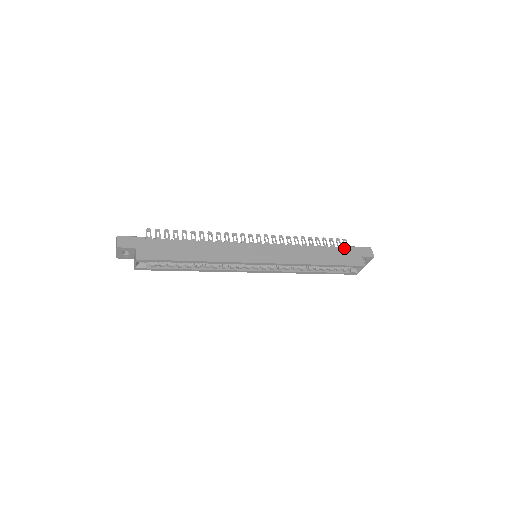
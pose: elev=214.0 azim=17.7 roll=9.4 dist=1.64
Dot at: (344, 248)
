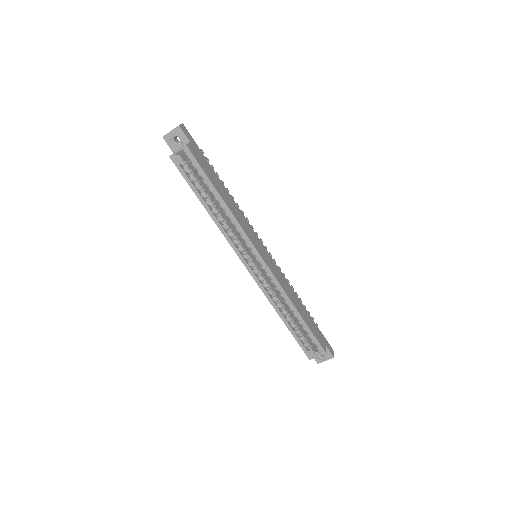
Dot at: occluded
